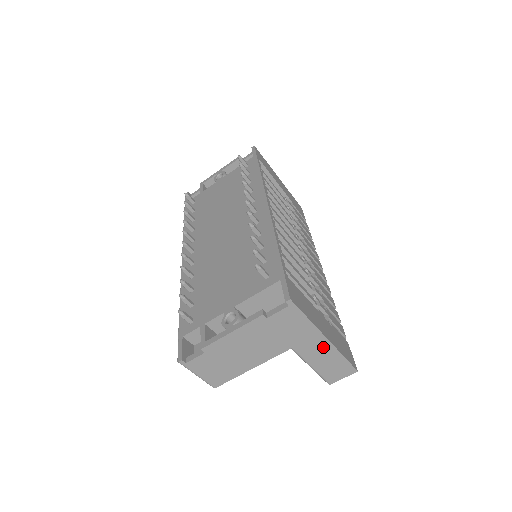
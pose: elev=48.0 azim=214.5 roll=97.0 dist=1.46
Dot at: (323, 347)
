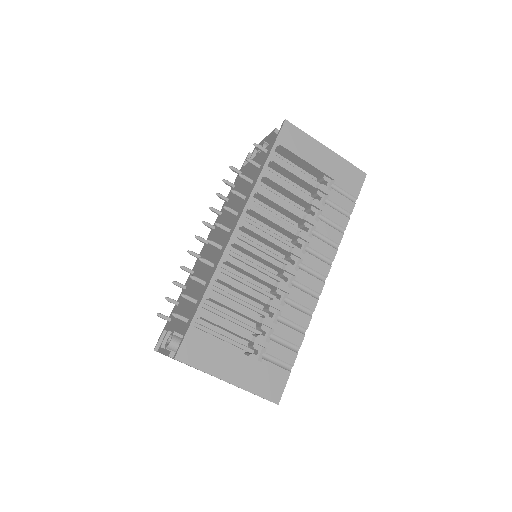
Dot at: occluded
